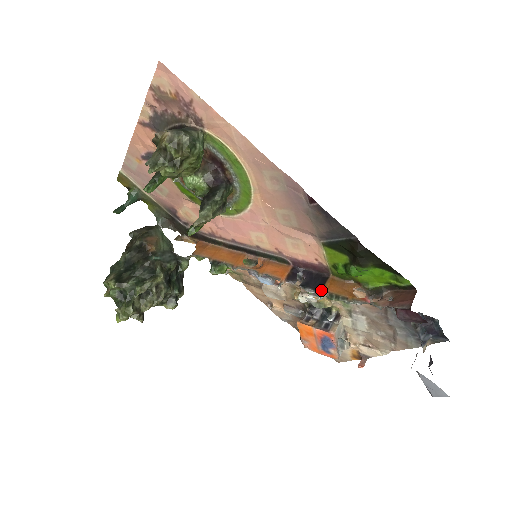
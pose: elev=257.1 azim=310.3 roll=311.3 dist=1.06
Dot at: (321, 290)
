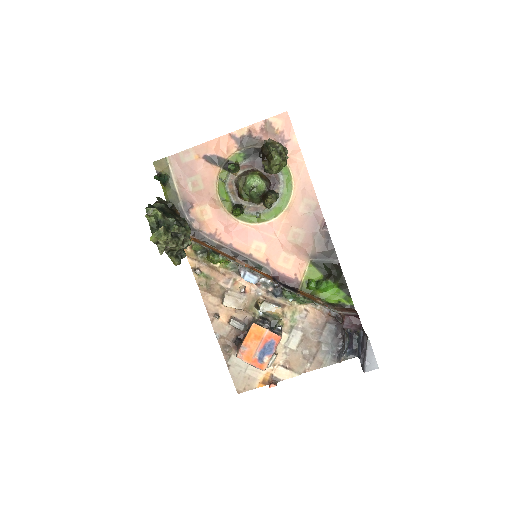
Dot at: (298, 292)
